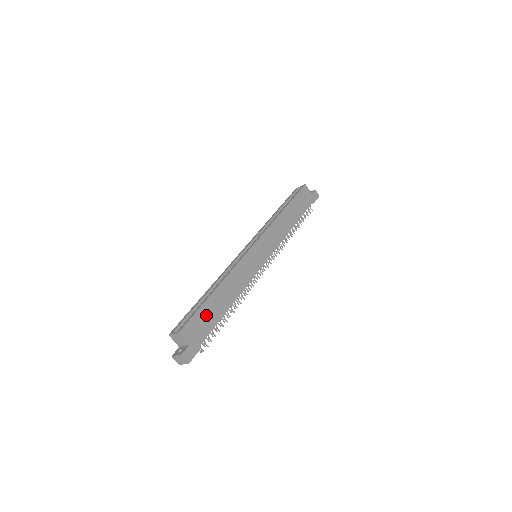
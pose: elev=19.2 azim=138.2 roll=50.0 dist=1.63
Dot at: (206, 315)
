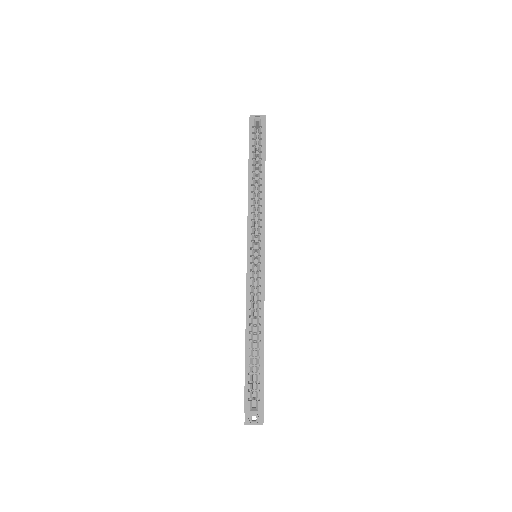
Dot at: occluded
